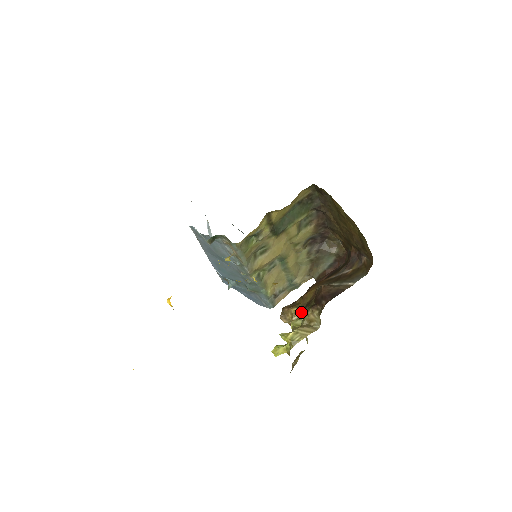
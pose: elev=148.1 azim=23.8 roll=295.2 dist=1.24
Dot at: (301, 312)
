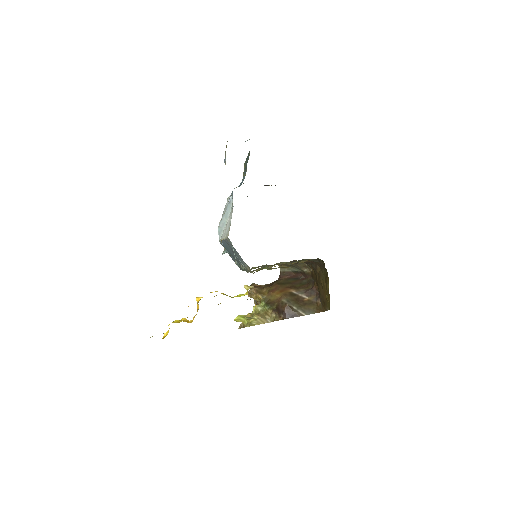
Dot at: (263, 302)
